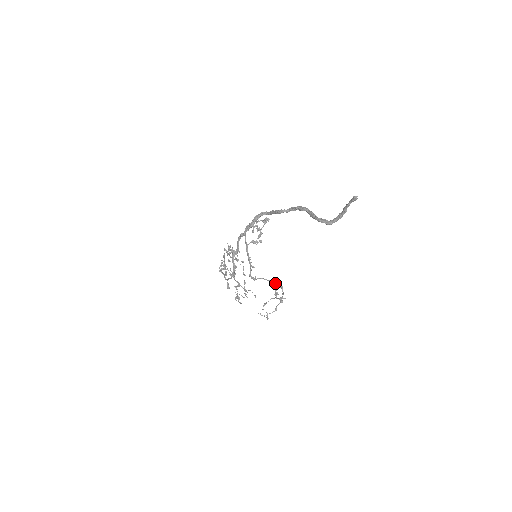
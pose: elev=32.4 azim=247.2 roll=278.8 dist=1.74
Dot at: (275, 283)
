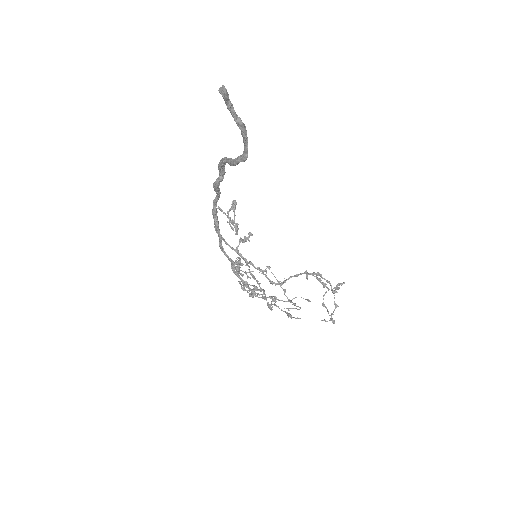
Dot at: (307, 274)
